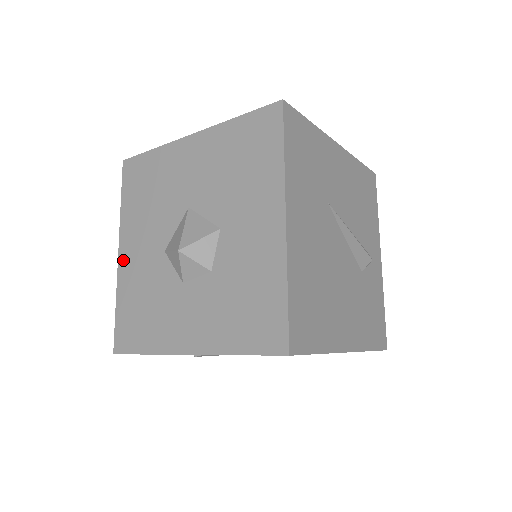
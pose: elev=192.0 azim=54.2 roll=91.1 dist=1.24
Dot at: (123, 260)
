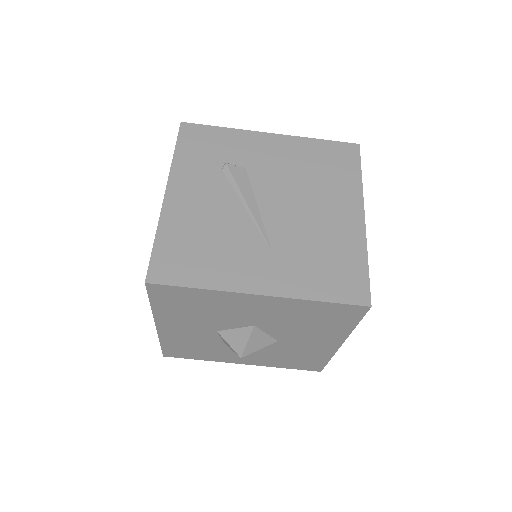
Dot at: occluded
